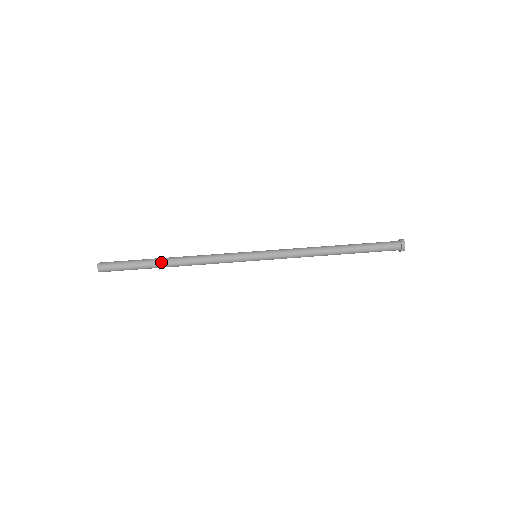
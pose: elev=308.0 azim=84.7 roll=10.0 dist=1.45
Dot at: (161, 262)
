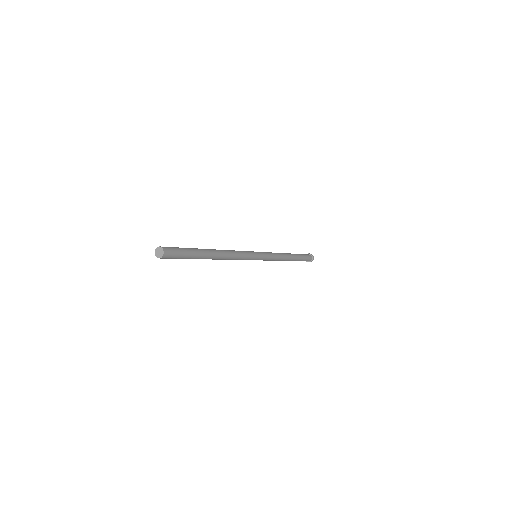
Dot at: (209, 253)
